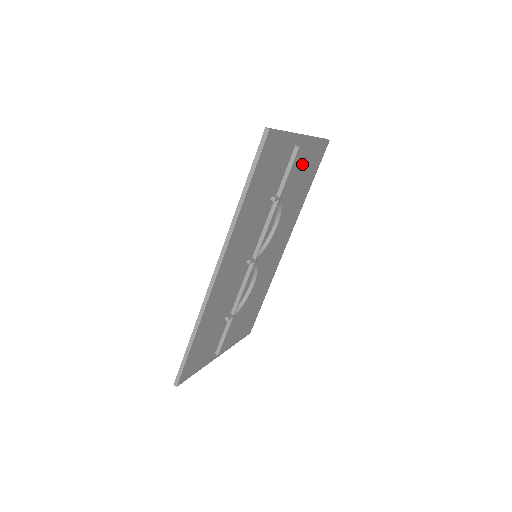
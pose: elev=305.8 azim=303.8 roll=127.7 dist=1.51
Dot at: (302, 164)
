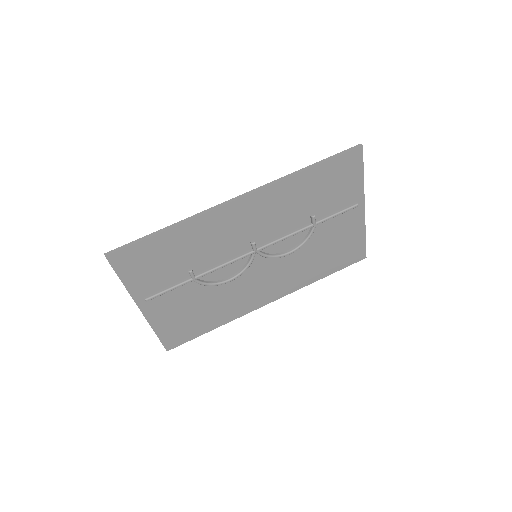
Dot at: (343, 234)
